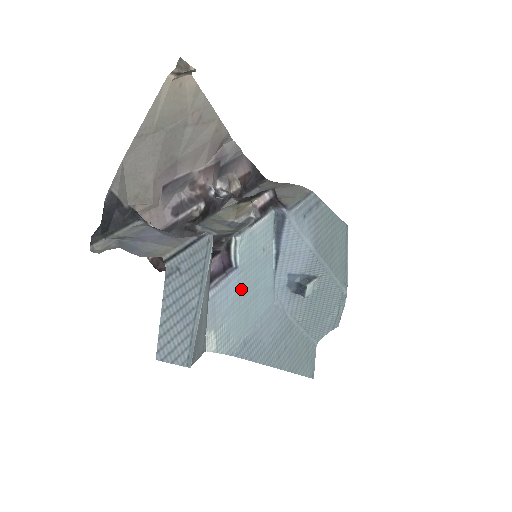
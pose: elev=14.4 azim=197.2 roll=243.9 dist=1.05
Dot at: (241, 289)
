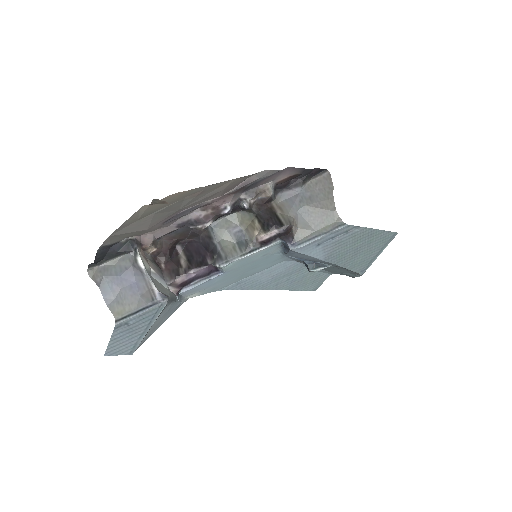
Dot at: (231, 274)
